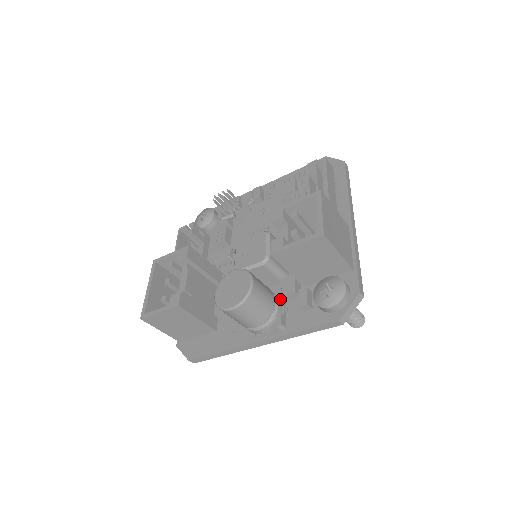
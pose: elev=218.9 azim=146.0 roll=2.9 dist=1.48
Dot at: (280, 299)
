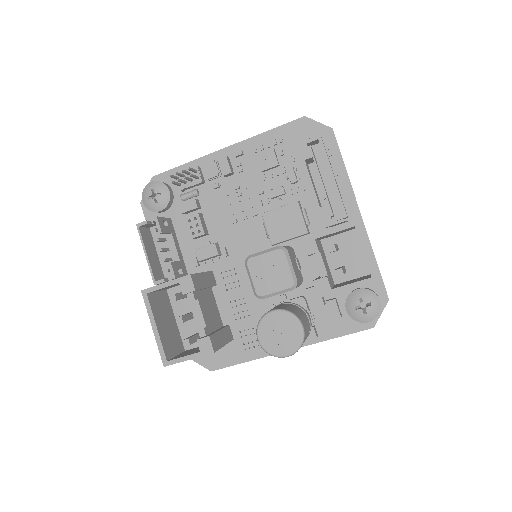
Dot at: (306, 310)
